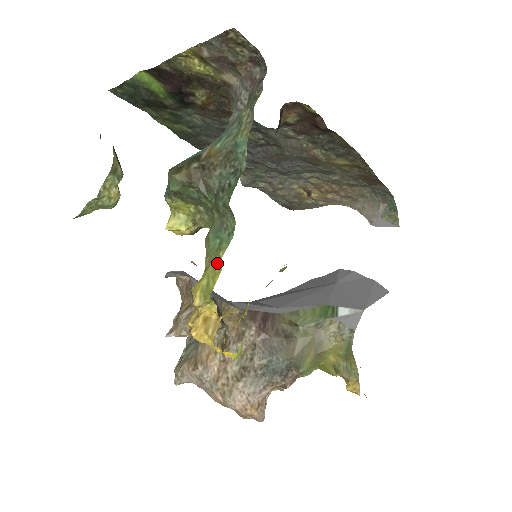
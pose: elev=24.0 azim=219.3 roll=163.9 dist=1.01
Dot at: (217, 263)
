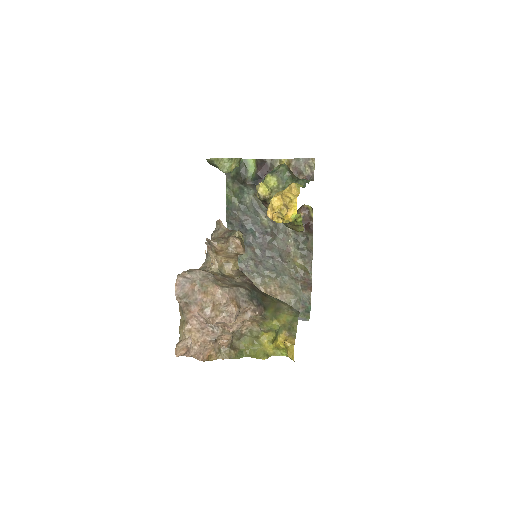
Dot at: (300, 186)
